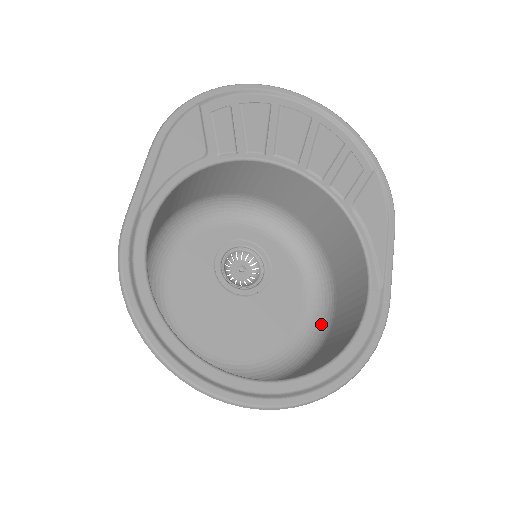
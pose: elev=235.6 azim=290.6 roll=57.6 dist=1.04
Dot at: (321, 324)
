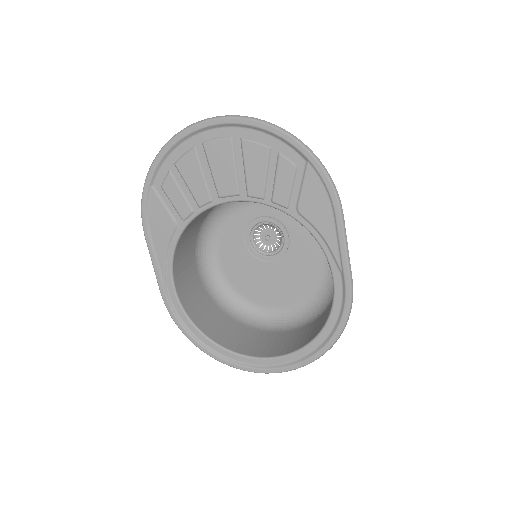
Dot at: occluded
